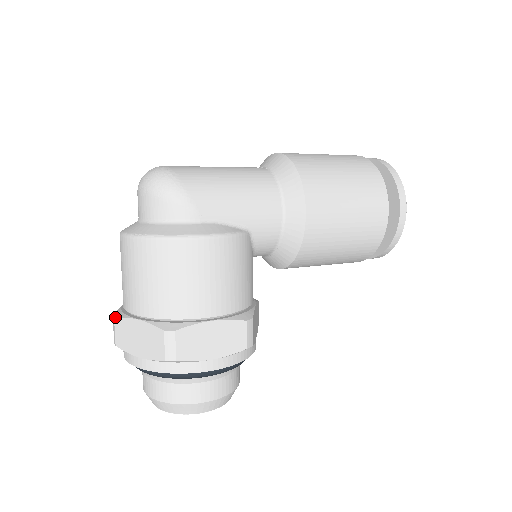
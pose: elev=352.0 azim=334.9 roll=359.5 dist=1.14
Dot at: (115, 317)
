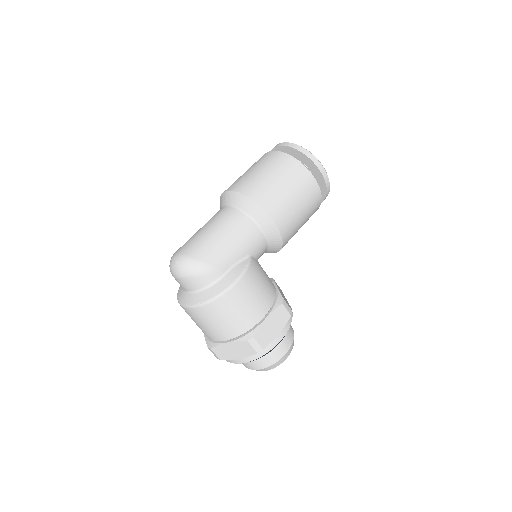
Dot at: (210, 348)
